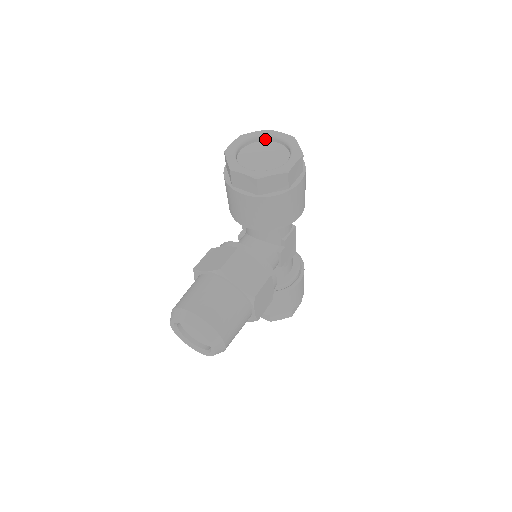
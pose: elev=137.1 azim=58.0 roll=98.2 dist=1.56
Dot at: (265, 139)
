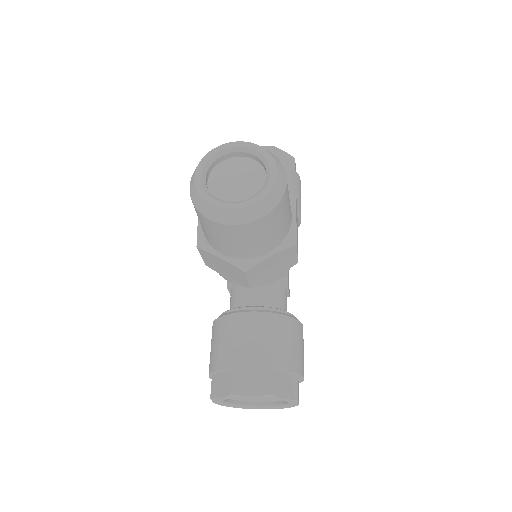
Dot at: occluded
